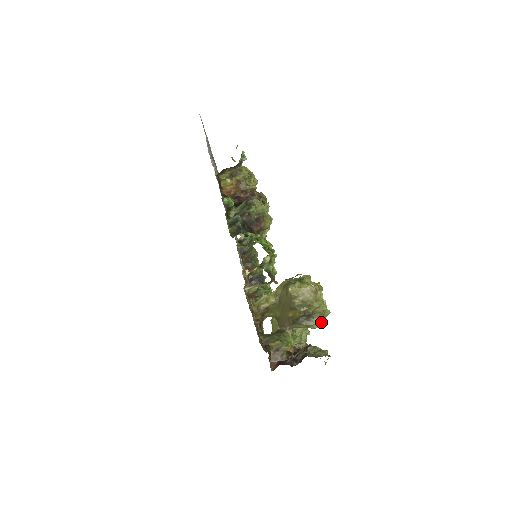
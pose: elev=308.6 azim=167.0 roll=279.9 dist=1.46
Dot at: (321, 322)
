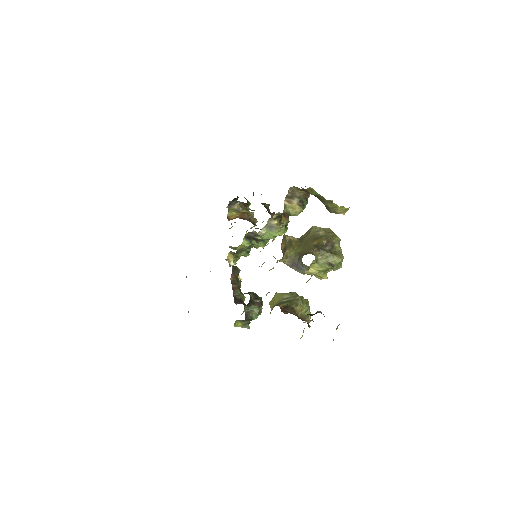
Dot at: (340, 259)
